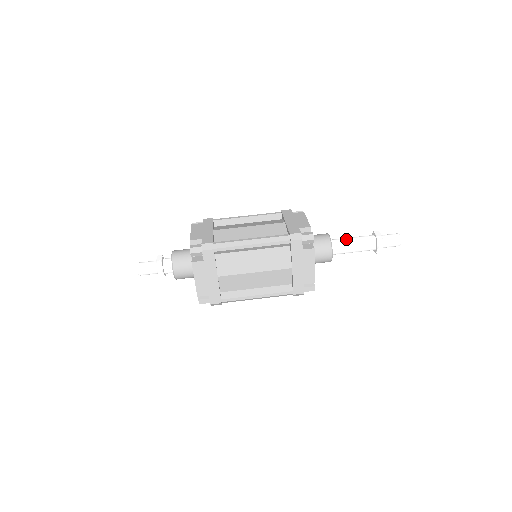
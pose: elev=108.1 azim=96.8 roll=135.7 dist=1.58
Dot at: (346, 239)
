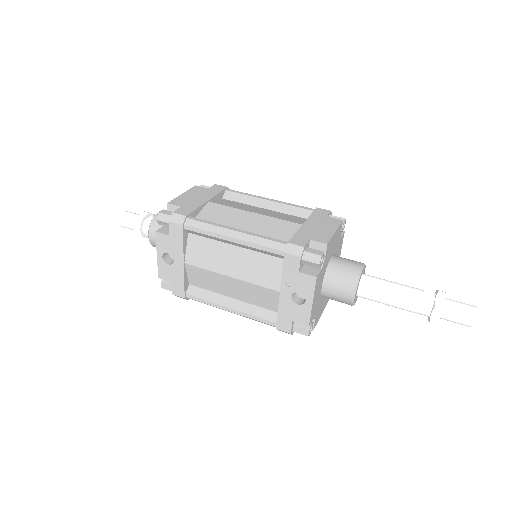
Dot at: occluded
